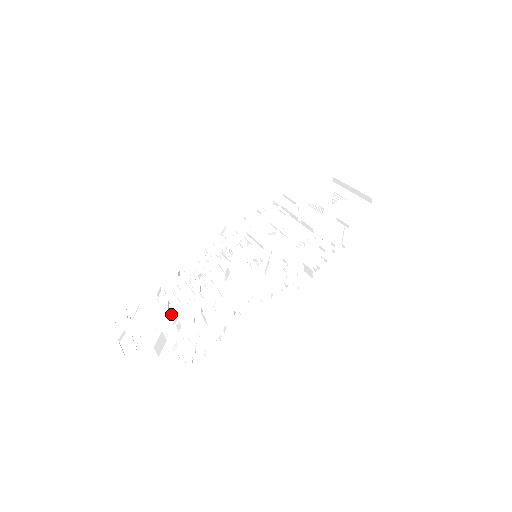
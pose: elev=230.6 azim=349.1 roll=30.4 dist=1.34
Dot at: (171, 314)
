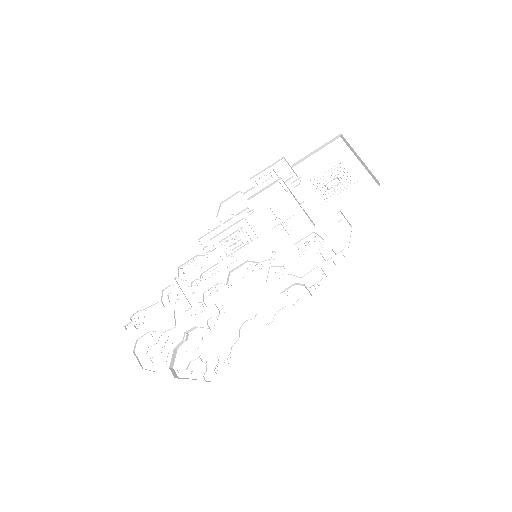
Dot at: (179, 328)
